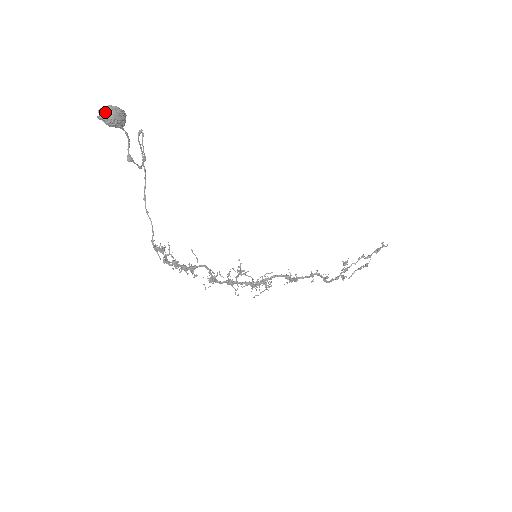
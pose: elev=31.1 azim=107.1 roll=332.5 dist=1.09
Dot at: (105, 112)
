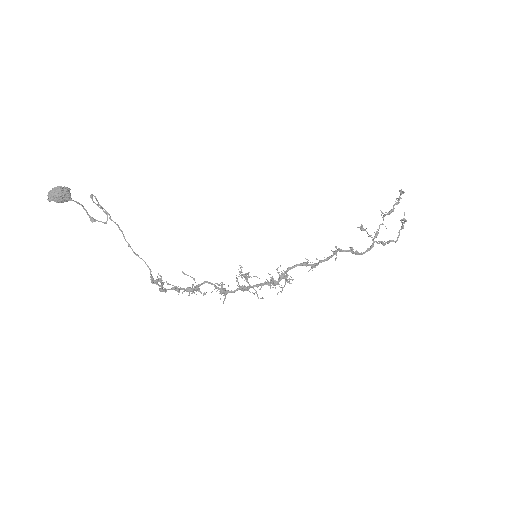
Dot at: (50, 194)
